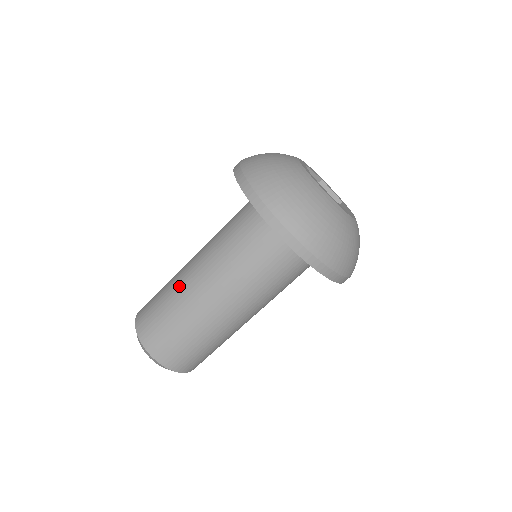
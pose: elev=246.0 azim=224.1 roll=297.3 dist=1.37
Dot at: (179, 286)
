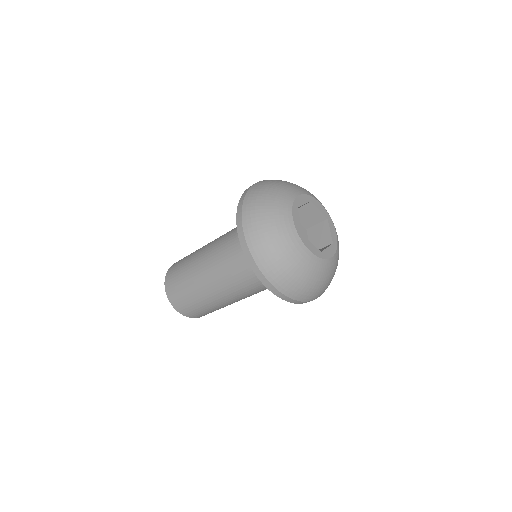
Dot at: (198, 252)
